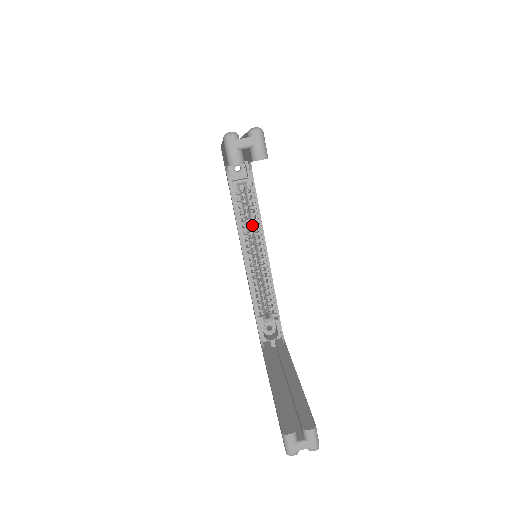
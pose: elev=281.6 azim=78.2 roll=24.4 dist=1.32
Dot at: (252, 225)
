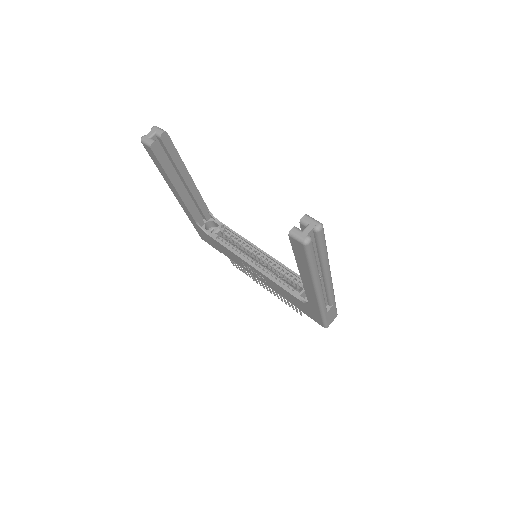
Dot at: (242, 247)
